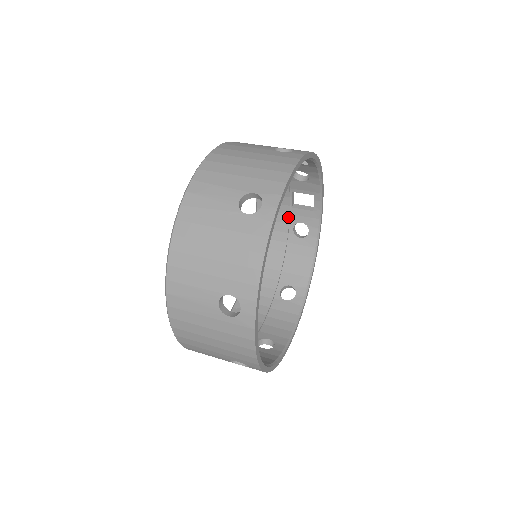
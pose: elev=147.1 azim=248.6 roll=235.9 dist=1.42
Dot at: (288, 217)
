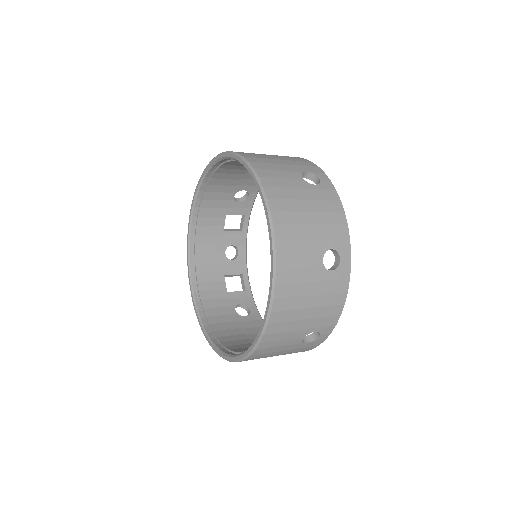
Dot at: (228, 300)
